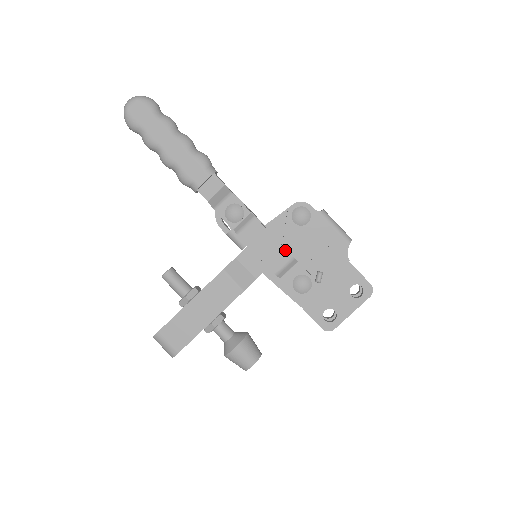
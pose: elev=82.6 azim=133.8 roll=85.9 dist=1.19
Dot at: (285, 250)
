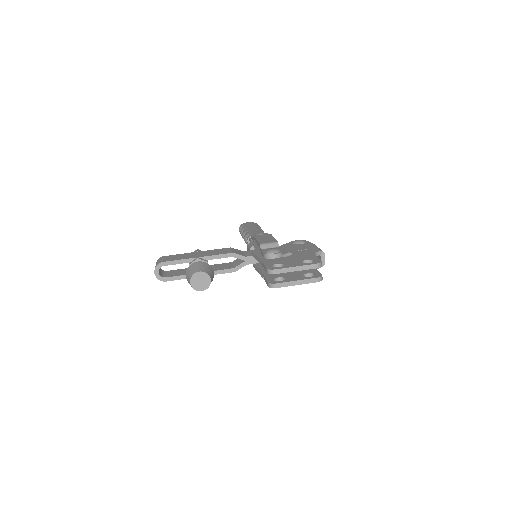
Dot at: (275, 240)
